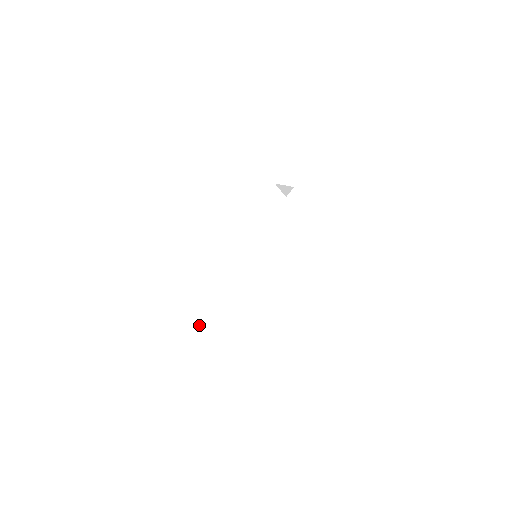
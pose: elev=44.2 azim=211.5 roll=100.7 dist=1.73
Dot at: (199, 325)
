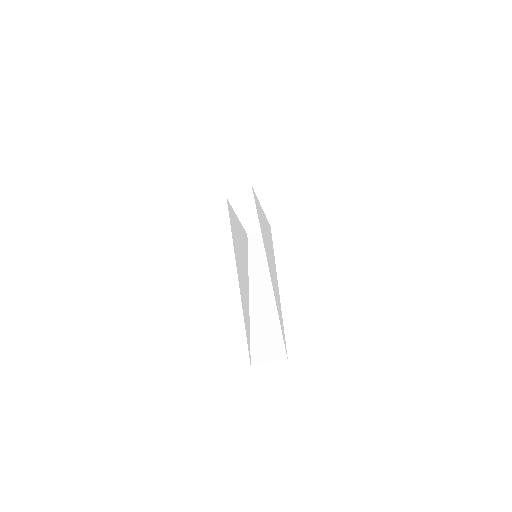
Dot at: (280, 315)
